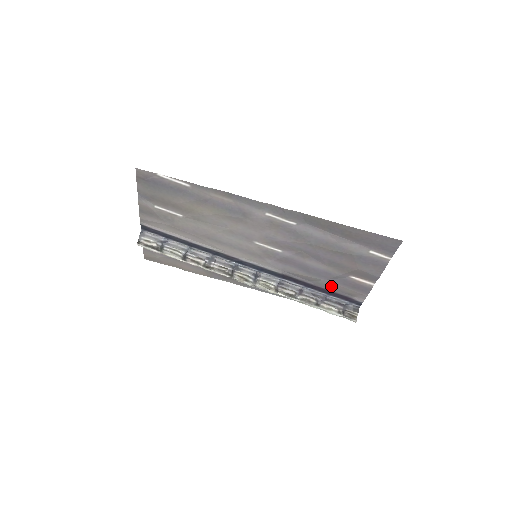
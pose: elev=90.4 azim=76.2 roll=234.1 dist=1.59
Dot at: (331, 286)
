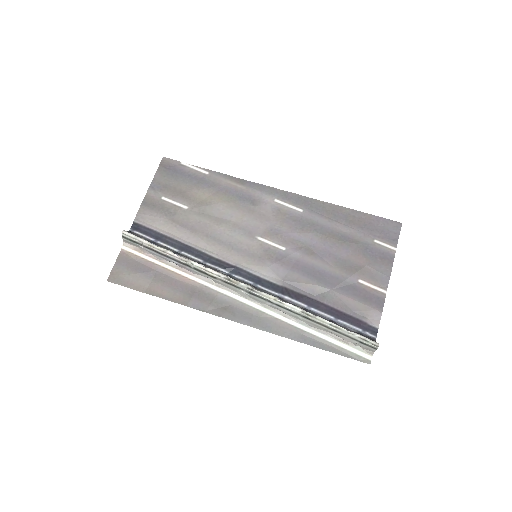
Dot at: (339, 301)
